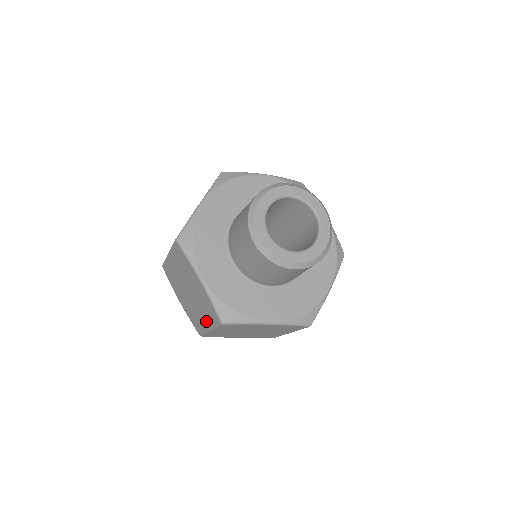
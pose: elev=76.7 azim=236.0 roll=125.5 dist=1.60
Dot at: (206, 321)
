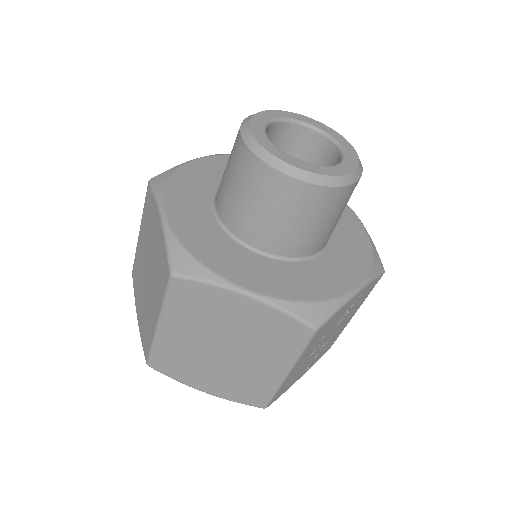
Dot at: (156, 306)
